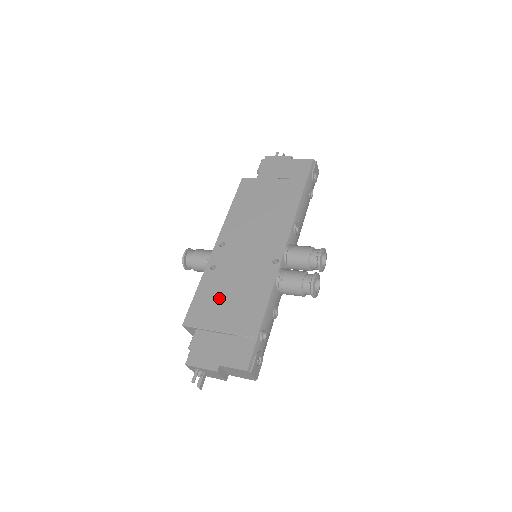
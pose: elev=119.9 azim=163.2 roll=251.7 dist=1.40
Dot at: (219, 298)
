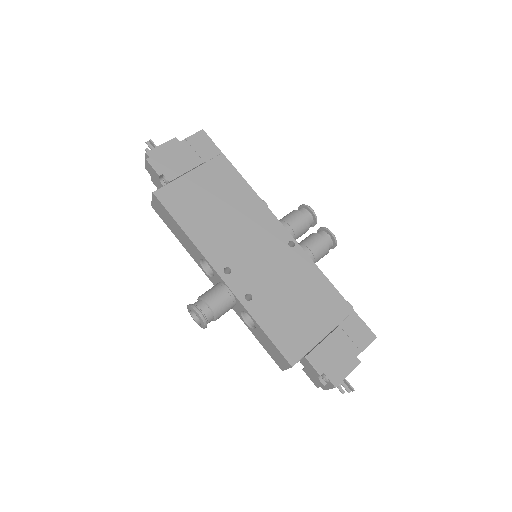
Dot at: (290, 314)
